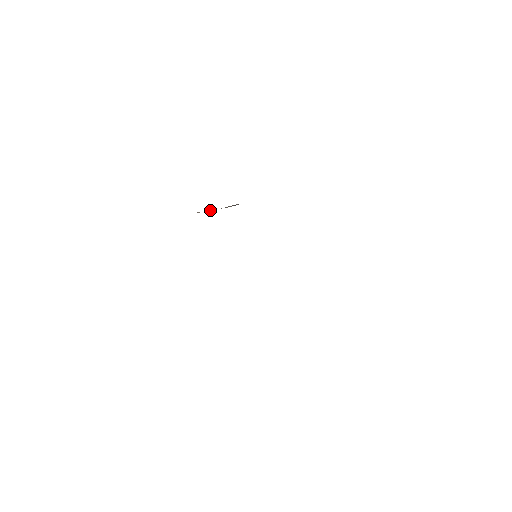
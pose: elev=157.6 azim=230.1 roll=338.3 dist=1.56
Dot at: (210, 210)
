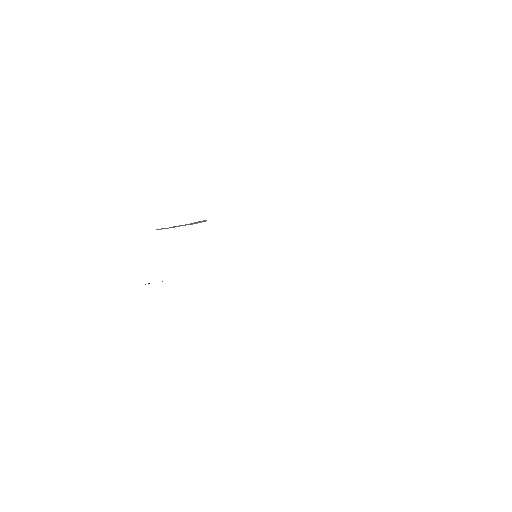
Dot at: (173, 226)
